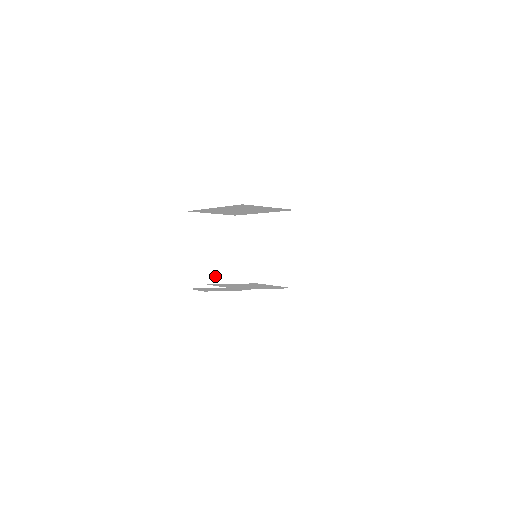
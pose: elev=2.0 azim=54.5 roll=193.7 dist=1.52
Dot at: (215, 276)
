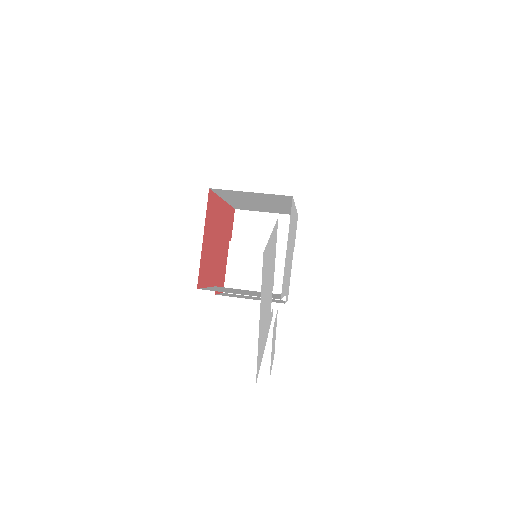
Dot at: (259, 283)
